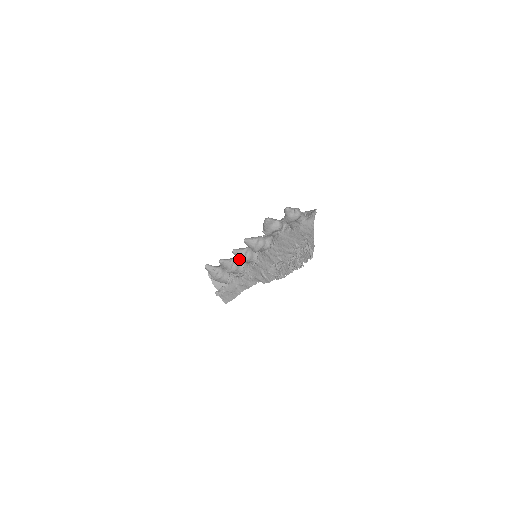
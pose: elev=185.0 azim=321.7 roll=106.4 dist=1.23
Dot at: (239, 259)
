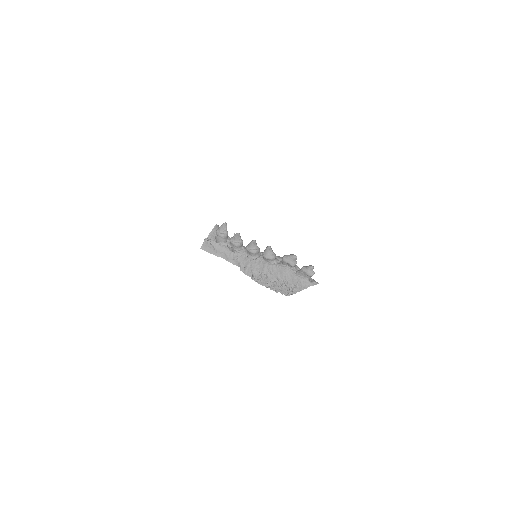
Dot at: (249, 246)
